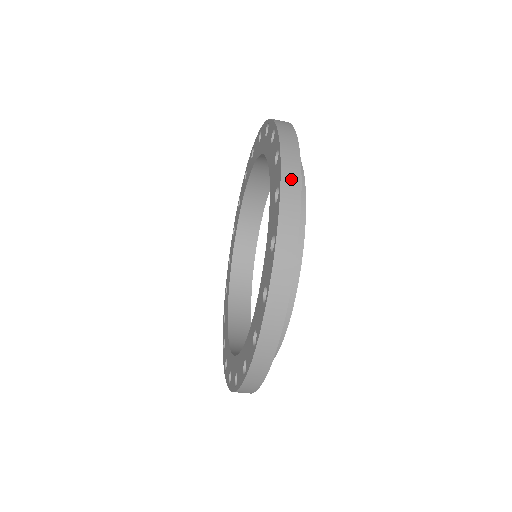
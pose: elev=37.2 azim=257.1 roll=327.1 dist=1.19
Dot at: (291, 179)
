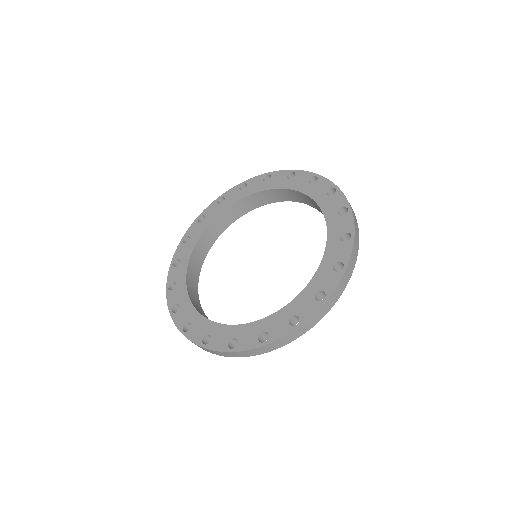
Dot at: occluded
